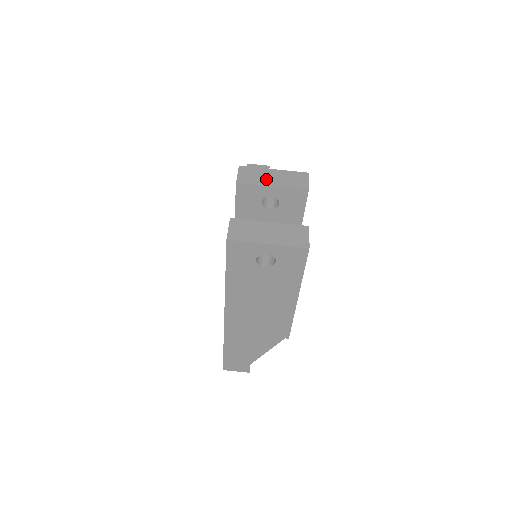
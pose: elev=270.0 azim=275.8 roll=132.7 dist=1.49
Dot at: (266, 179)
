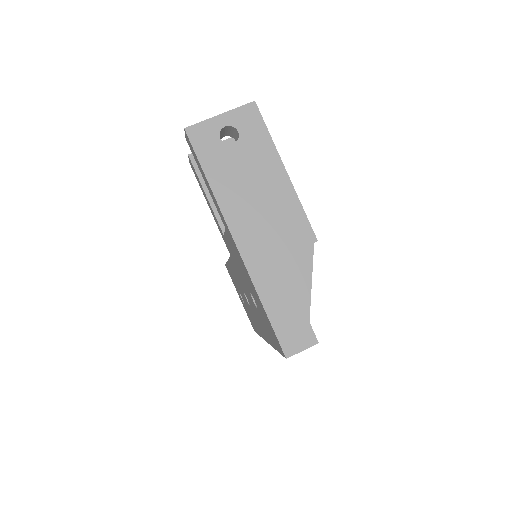
Dot at: occluded
